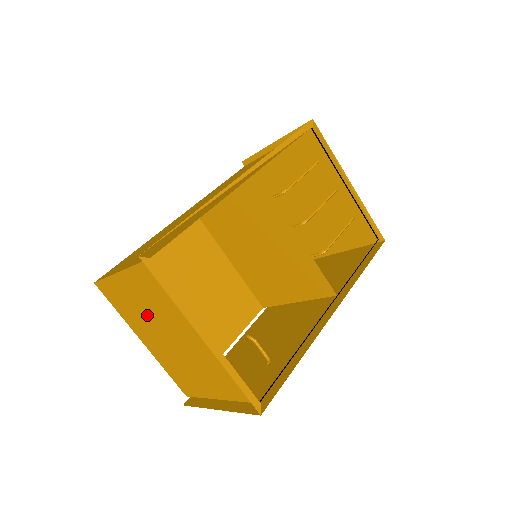
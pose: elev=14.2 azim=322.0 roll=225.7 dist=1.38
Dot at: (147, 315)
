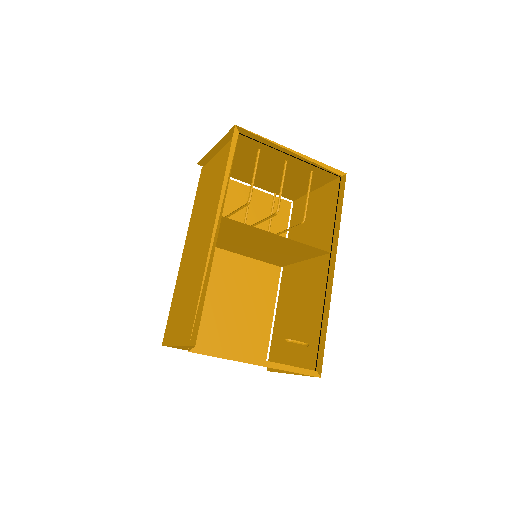
Dot at: occluded
